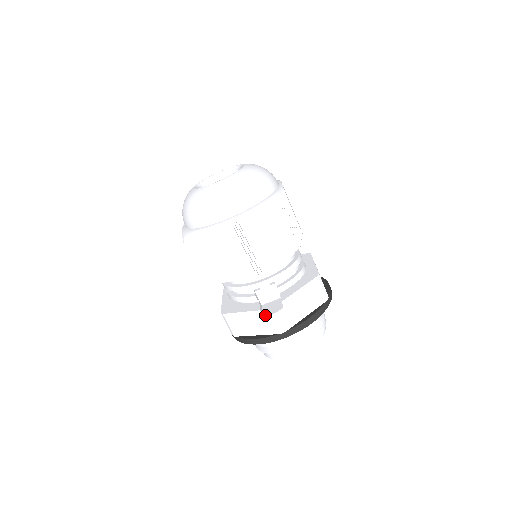
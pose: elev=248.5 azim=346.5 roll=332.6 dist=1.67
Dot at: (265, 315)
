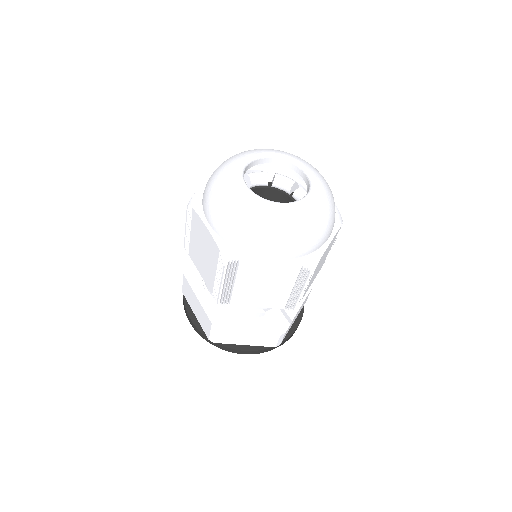
Dot at: (273, 334)
